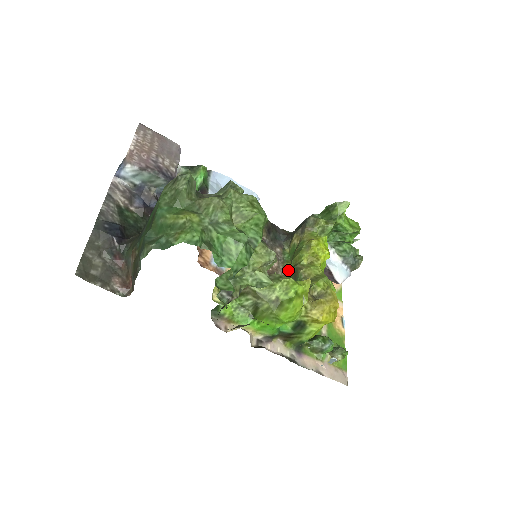
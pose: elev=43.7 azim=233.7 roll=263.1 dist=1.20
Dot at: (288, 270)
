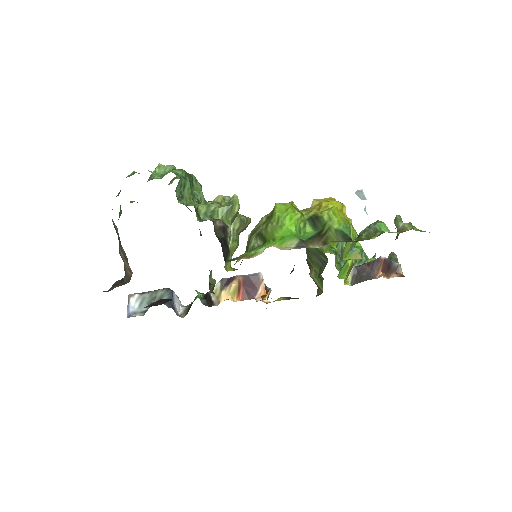
Dot at: occluded
